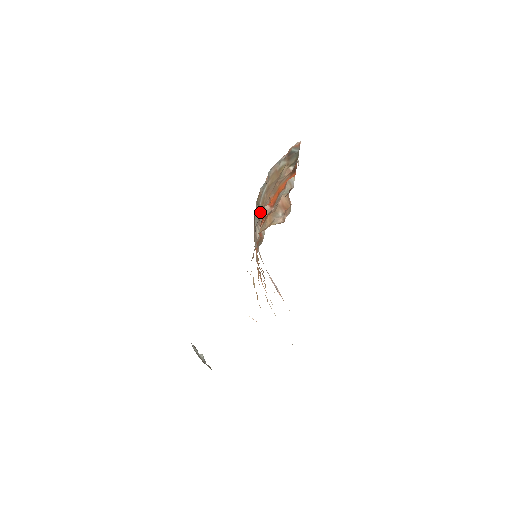
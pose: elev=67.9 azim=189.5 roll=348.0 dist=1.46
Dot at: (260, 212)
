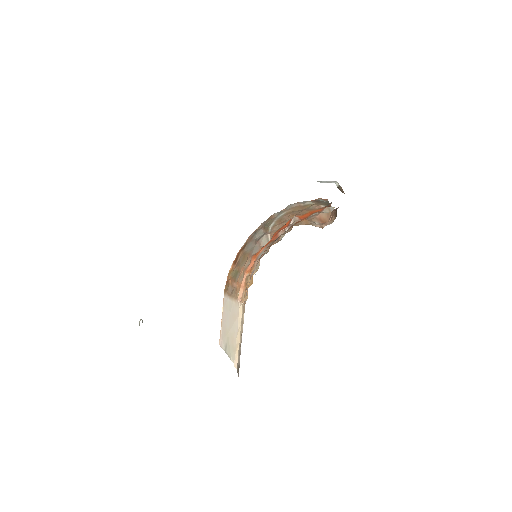
Dot at: (275, 225)
